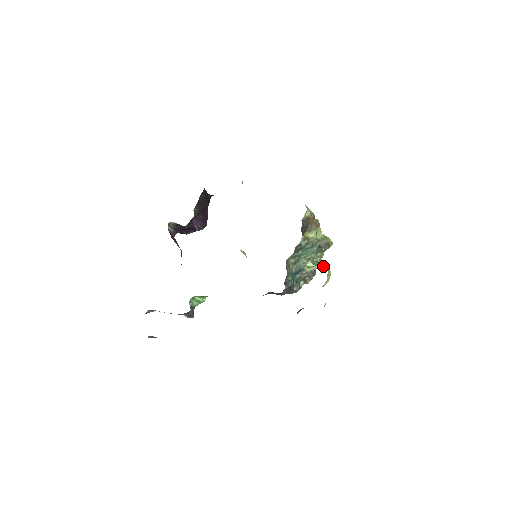
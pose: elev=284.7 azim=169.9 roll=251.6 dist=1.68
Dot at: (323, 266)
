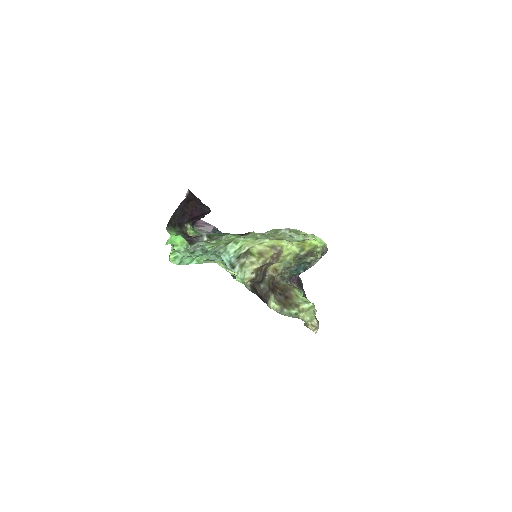
Dot at: (296, 310)
